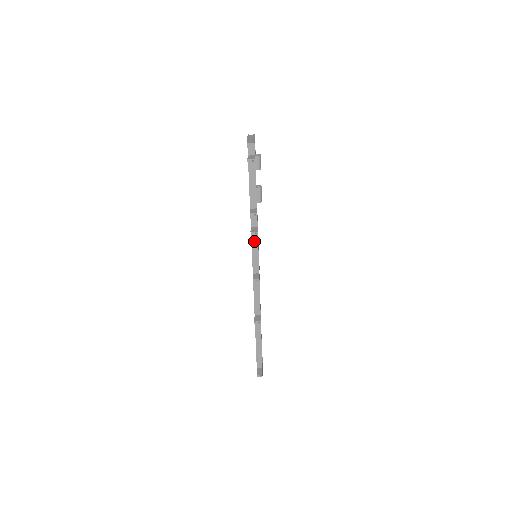
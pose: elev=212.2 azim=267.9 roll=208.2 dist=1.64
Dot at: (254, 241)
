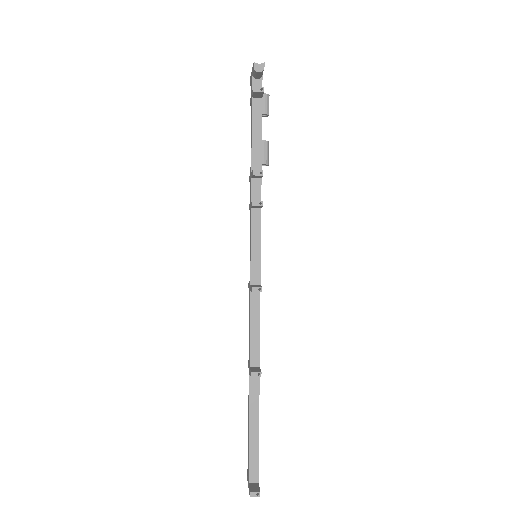
Dot at: (255, 227)
